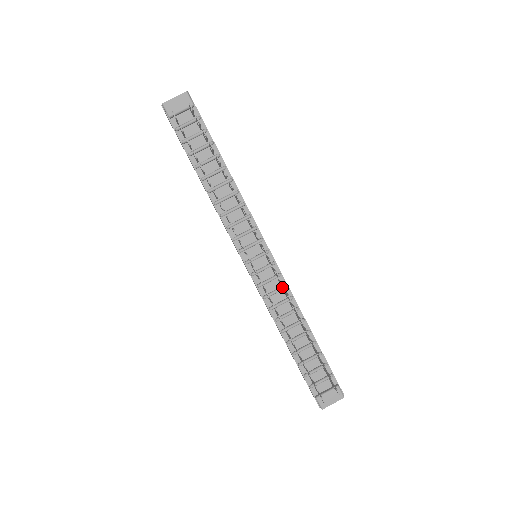
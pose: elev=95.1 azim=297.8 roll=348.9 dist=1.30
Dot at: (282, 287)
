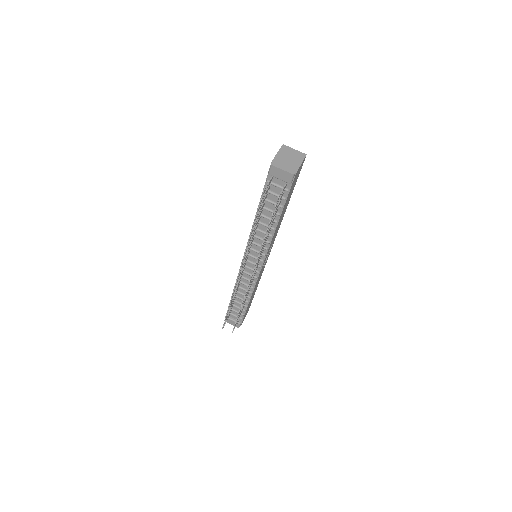
Dot at: (252, 282)
